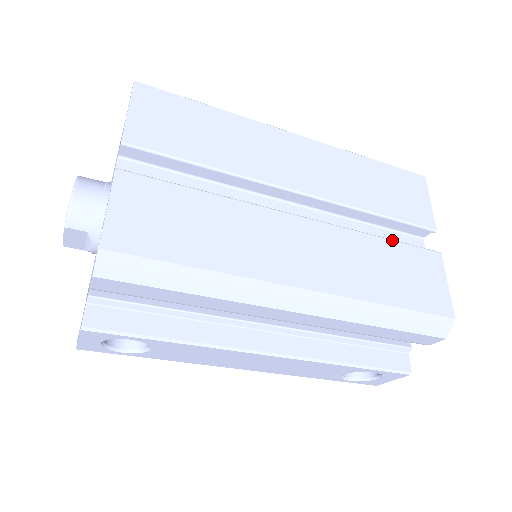
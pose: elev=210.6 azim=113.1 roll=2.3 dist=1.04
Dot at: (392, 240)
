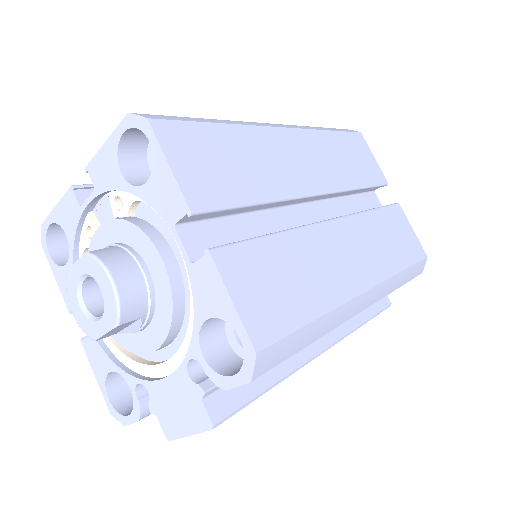
Dot at: (378, 208)
